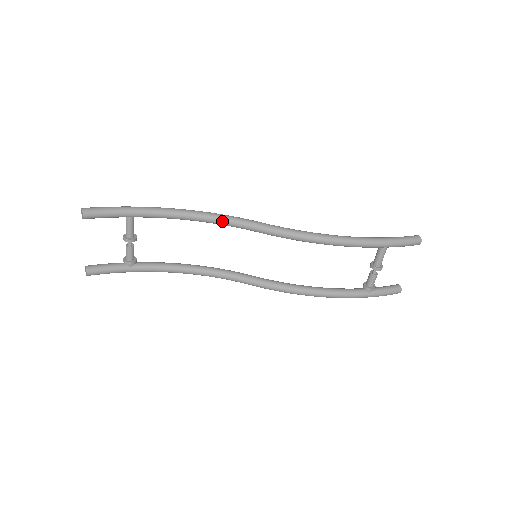
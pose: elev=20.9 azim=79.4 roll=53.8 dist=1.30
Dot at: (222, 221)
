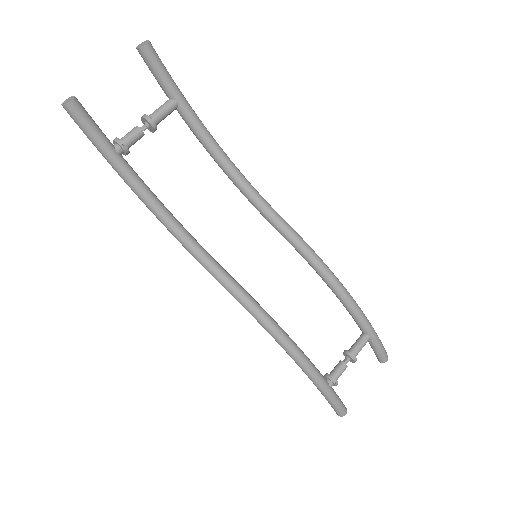
Dot at: (253, 191)
